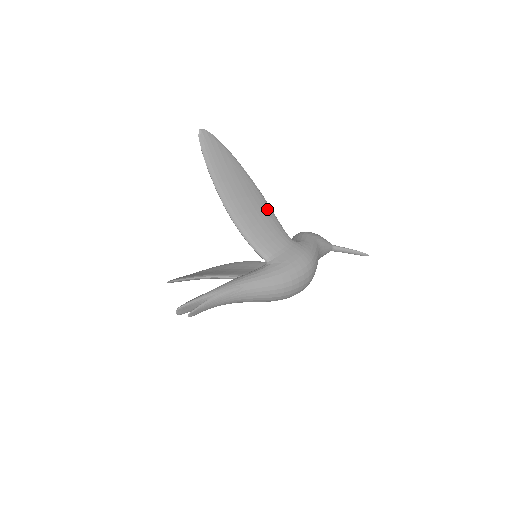
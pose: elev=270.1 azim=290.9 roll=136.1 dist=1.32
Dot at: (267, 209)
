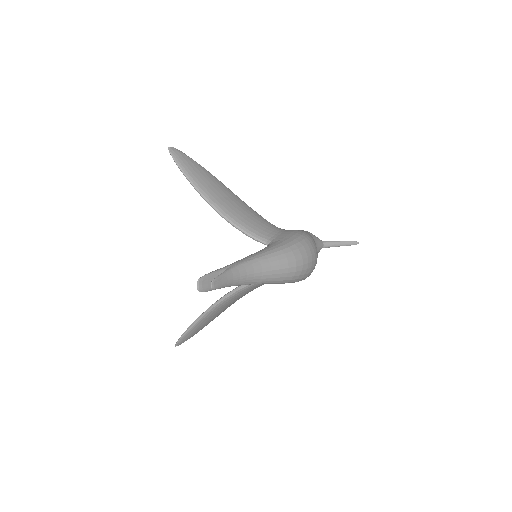
Dot at: (250, 208)
